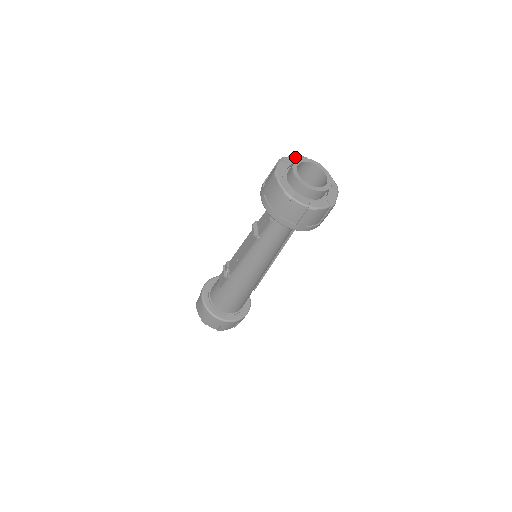
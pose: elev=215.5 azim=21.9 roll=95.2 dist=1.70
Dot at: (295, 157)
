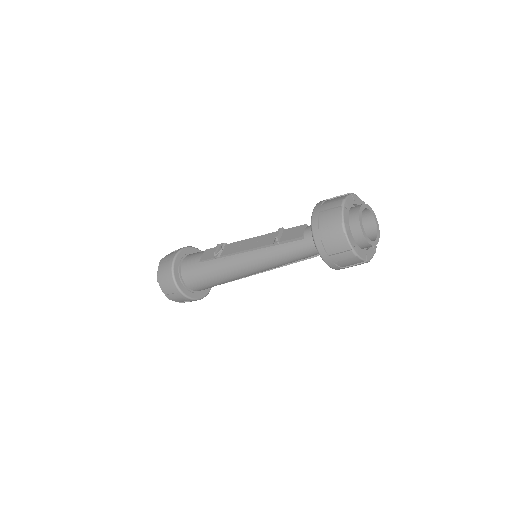
Dot at: (361, 200)
